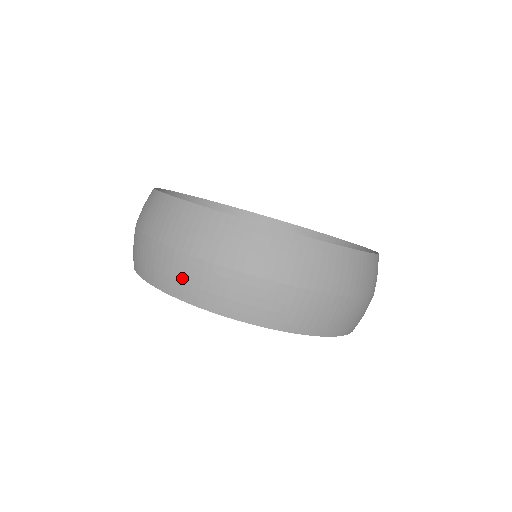
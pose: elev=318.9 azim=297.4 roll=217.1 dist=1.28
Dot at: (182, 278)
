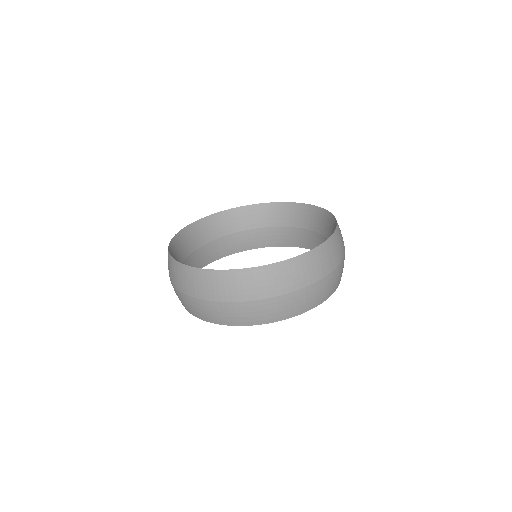
Dot at: (282, 309)
